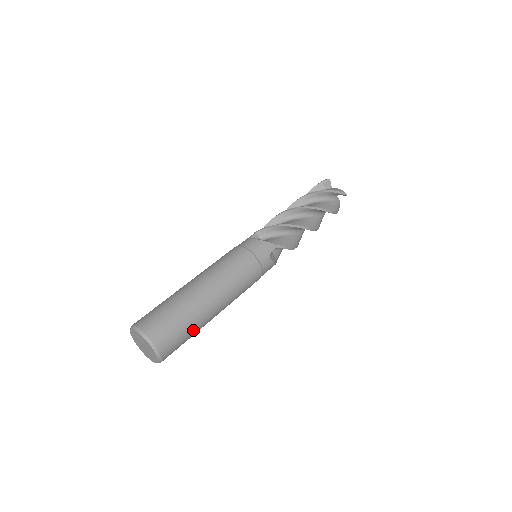
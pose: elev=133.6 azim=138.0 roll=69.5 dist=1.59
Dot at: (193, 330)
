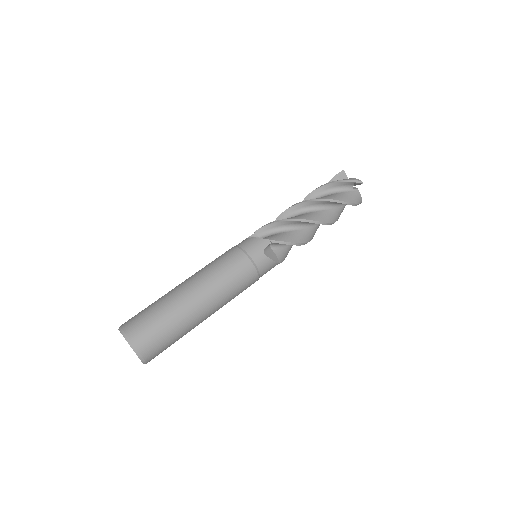
Dot at: (176, 329)
